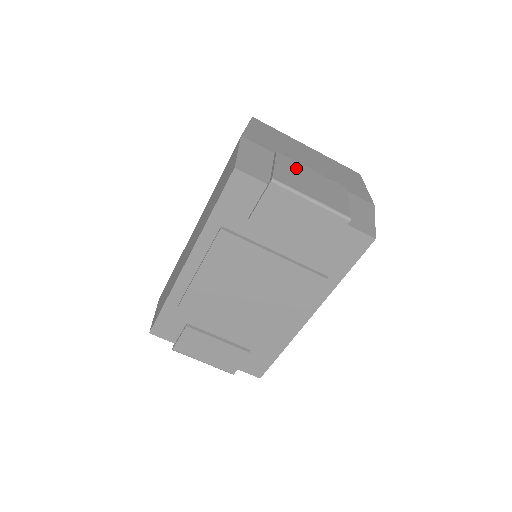
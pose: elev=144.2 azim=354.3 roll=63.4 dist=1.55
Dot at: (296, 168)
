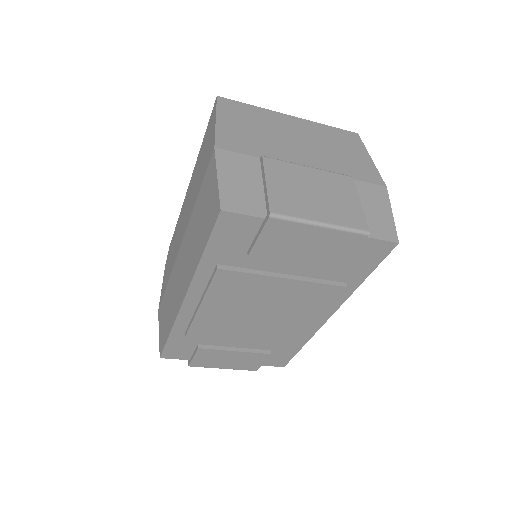
Dot at: (291, 176)
